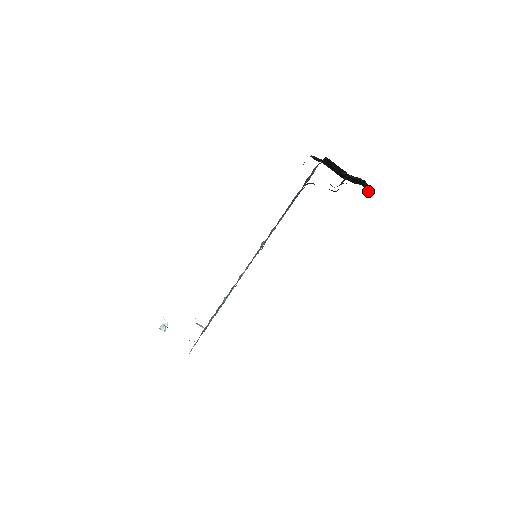
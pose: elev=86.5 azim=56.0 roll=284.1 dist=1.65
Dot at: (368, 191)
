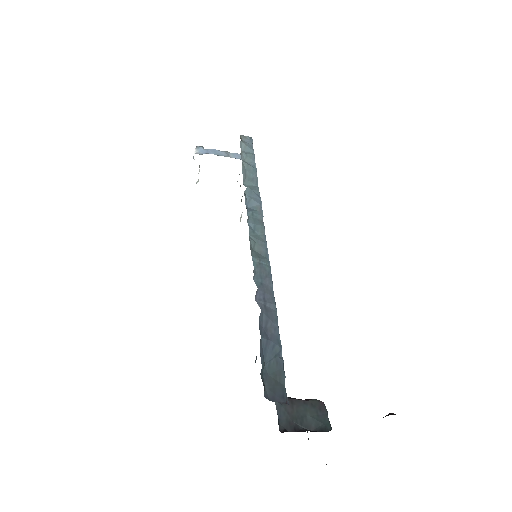
Dot at: occluded
